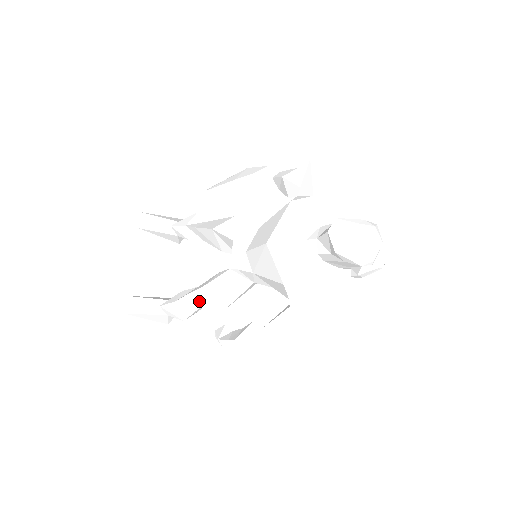
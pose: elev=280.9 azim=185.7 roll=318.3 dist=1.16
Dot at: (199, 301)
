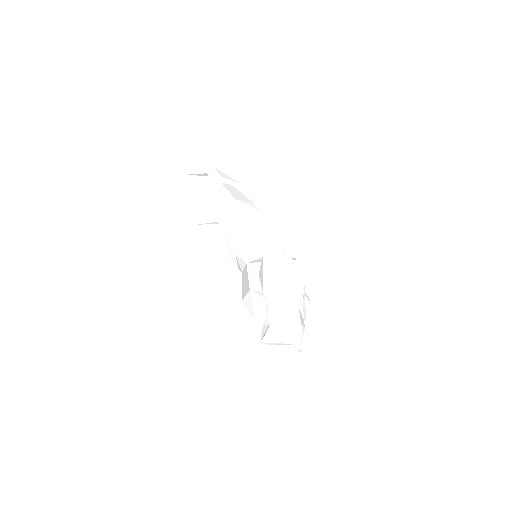
Dot at: occluded
